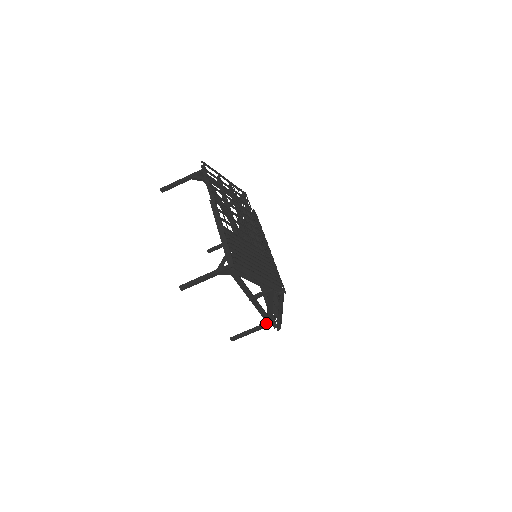
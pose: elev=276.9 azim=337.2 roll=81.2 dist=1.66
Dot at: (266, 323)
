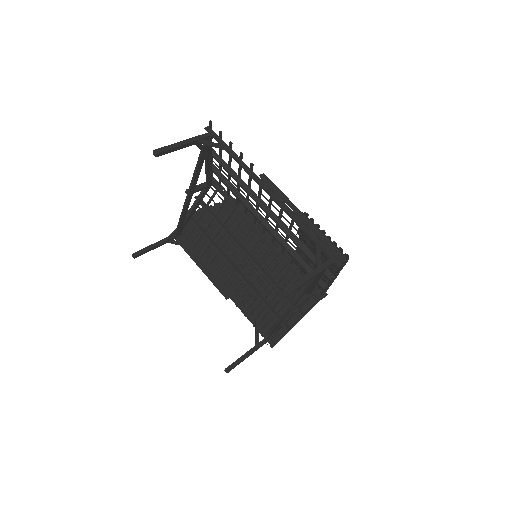
Dot at: (263, 341)
